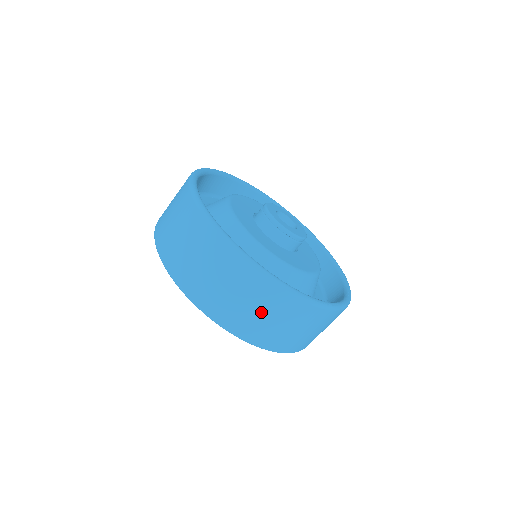
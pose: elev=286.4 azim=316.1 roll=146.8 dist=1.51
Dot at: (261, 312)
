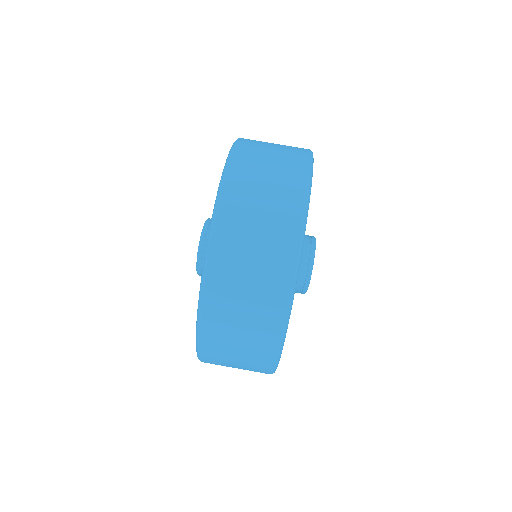
Dot at: (241, 342)
